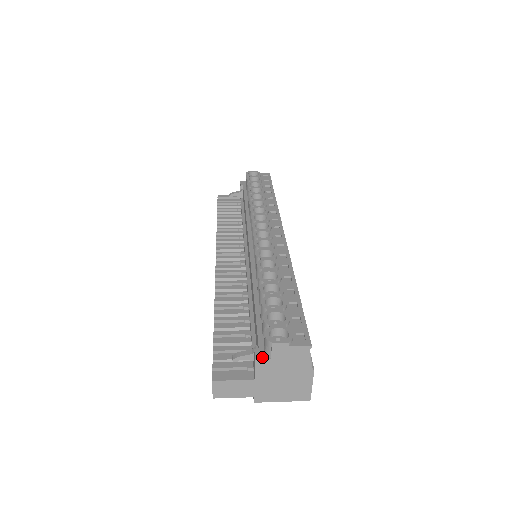
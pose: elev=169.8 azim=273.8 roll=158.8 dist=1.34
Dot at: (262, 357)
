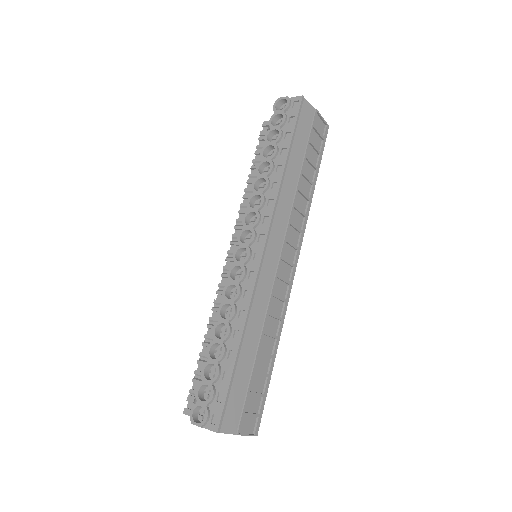
Dot at: occluded
